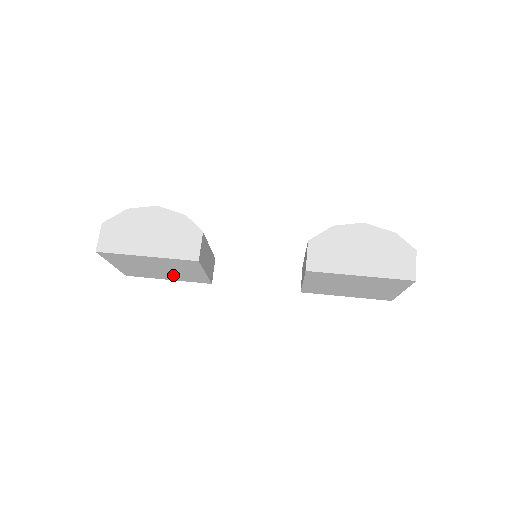
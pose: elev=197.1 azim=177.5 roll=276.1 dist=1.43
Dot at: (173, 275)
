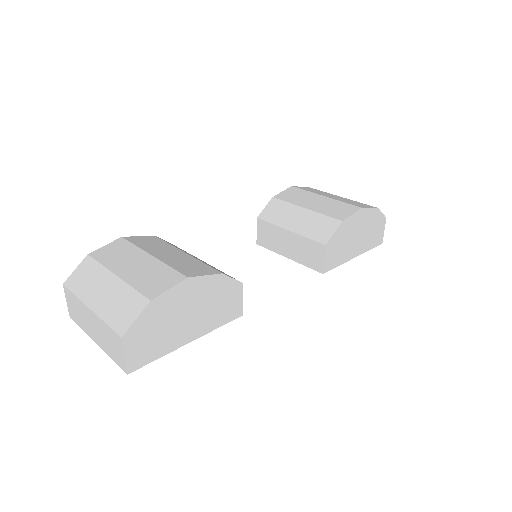
Dot at: occluded
